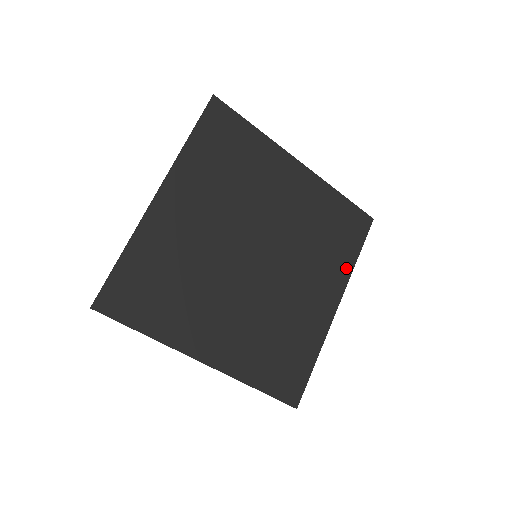
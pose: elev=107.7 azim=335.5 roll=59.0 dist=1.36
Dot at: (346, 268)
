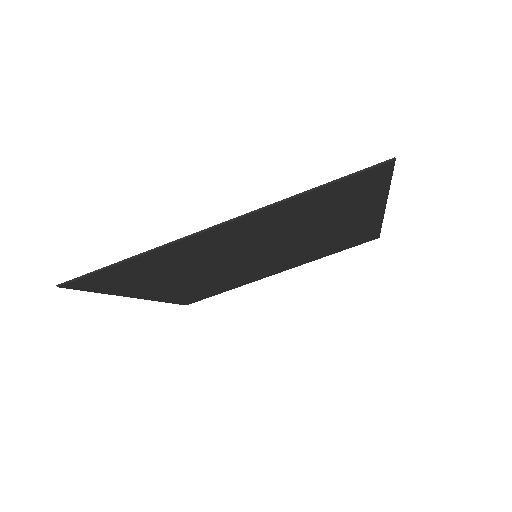
Dot at: (316, 258)
